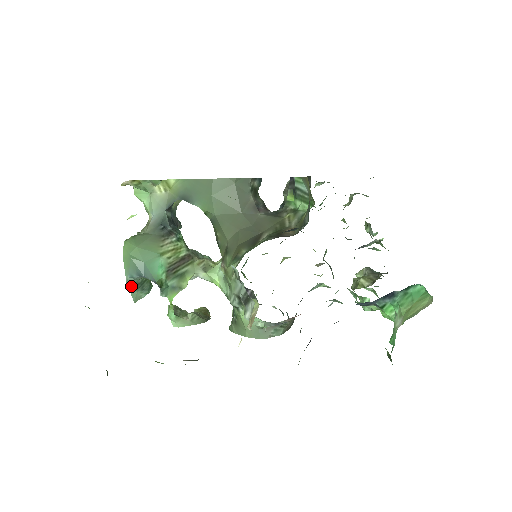
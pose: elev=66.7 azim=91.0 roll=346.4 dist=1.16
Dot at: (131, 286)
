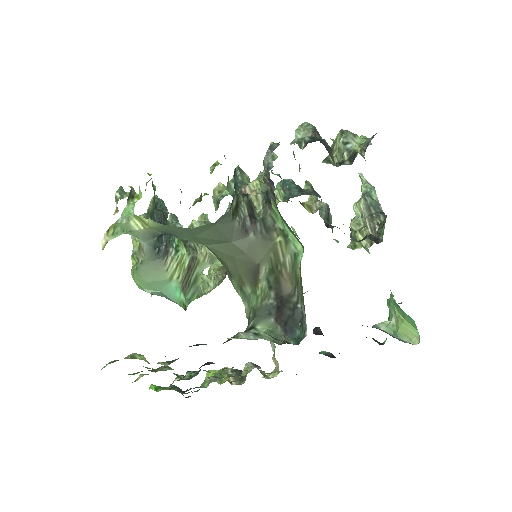
Dot at: occluded
